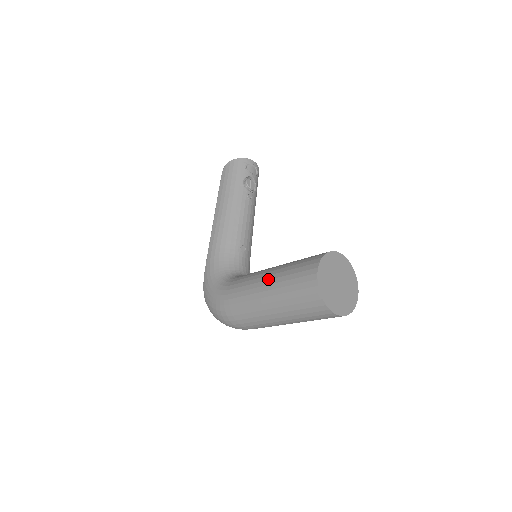
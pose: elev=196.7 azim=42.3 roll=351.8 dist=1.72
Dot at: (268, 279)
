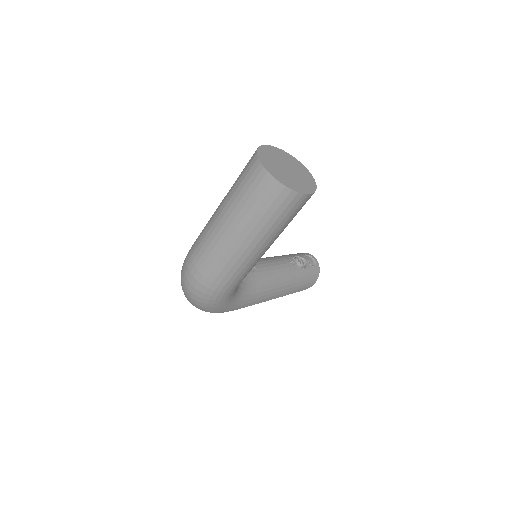
Dot at: occluded
